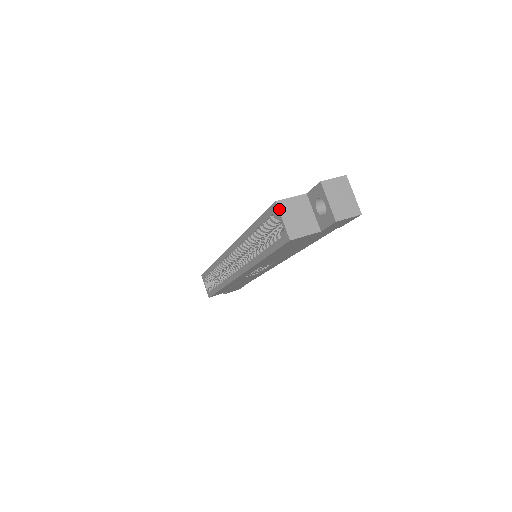
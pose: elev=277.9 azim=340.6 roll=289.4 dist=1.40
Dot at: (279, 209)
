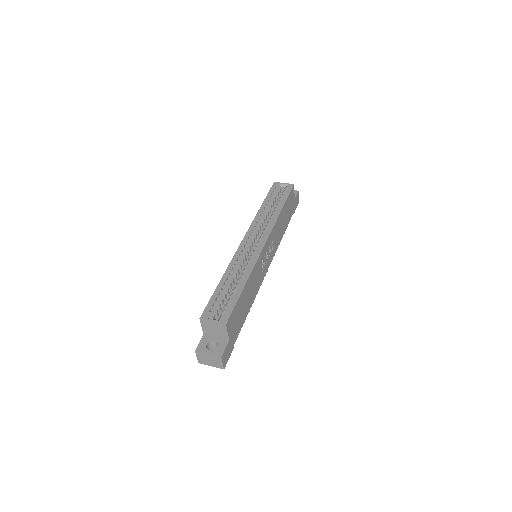
Dot at: (278, 183)
